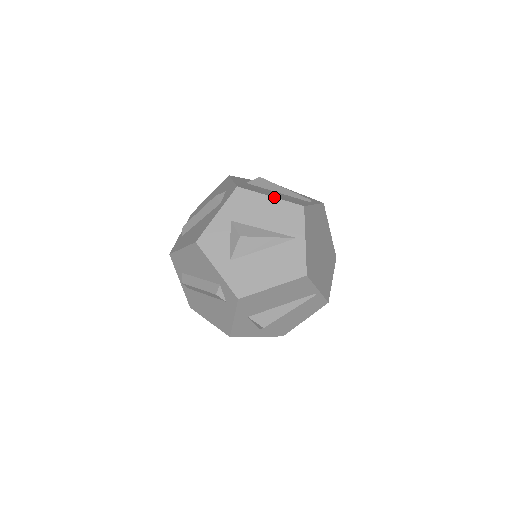
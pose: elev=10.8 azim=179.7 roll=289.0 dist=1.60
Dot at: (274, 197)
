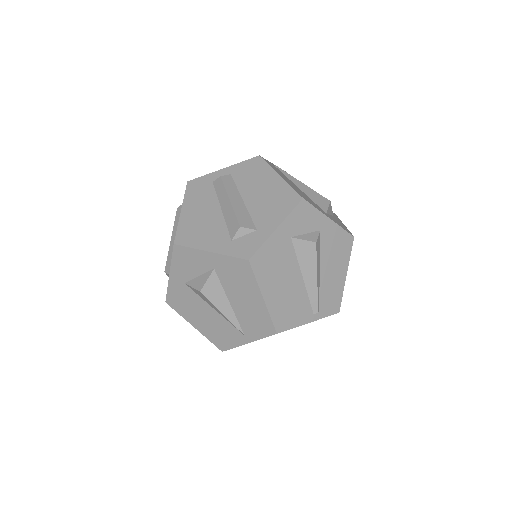
Dot at: (265, 302)
